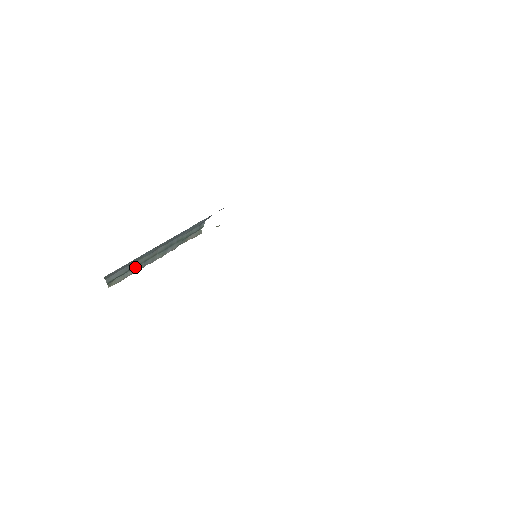
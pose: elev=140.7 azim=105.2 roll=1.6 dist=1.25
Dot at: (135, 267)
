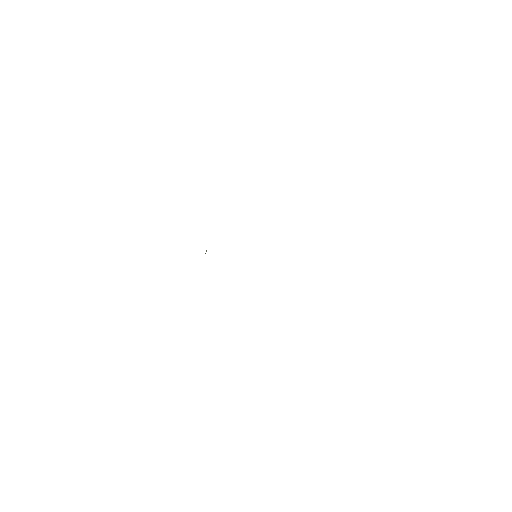
Dot at: occluded
